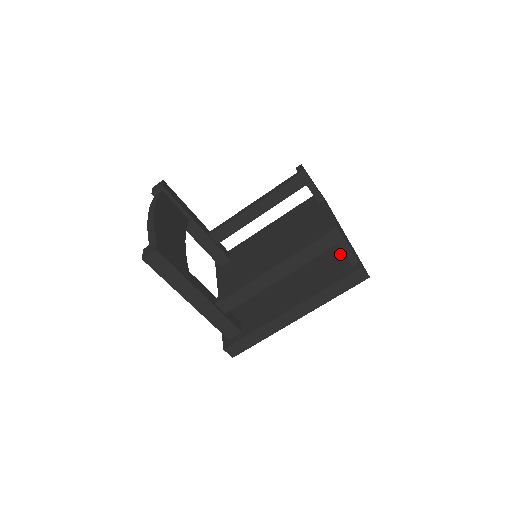
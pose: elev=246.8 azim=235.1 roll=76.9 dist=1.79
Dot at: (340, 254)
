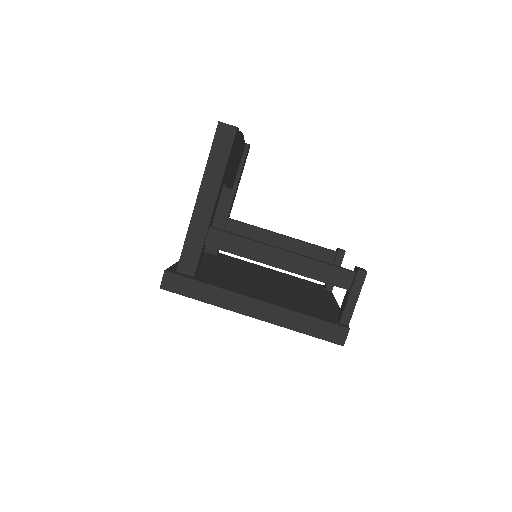
Dot at: (331, 312)
